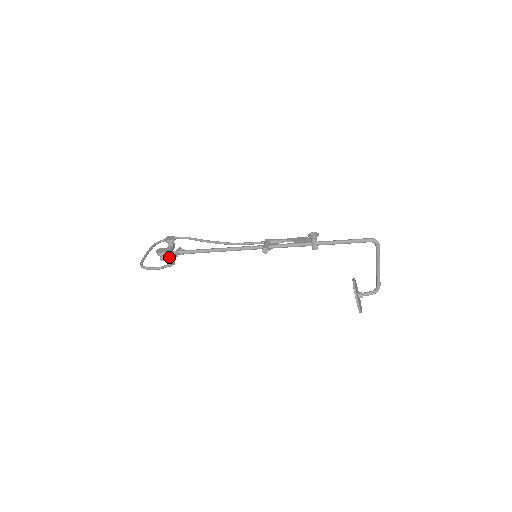
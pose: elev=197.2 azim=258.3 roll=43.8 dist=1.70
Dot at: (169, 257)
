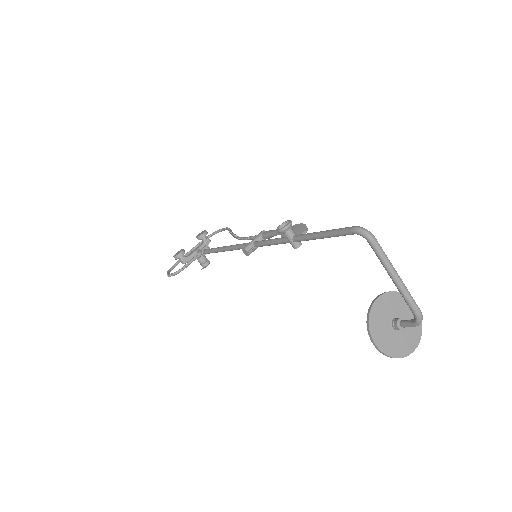
Dot at: (197, 258)
